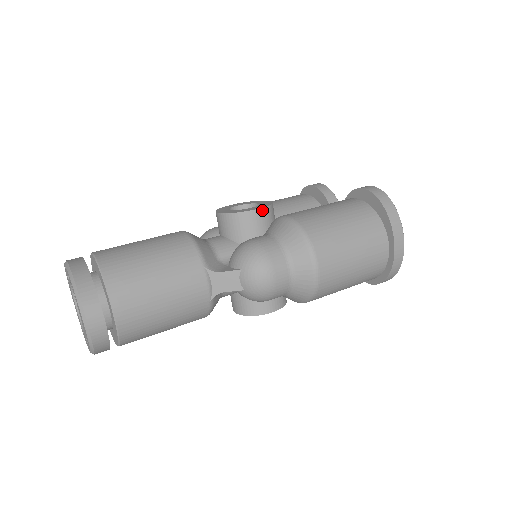
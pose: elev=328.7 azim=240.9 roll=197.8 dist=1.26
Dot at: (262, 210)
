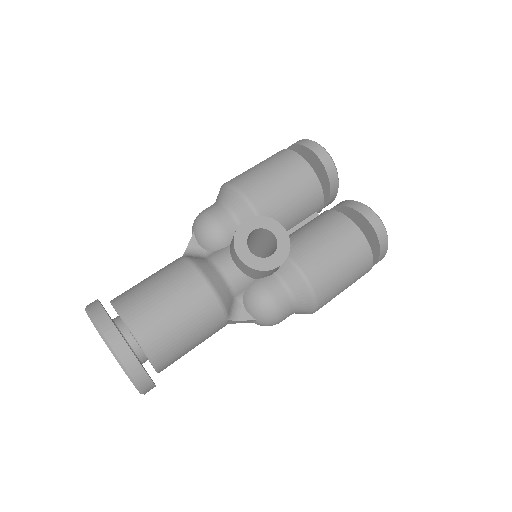
Dot at: occluded
